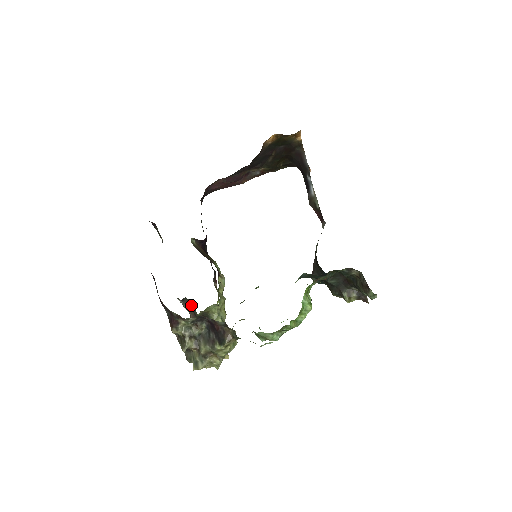
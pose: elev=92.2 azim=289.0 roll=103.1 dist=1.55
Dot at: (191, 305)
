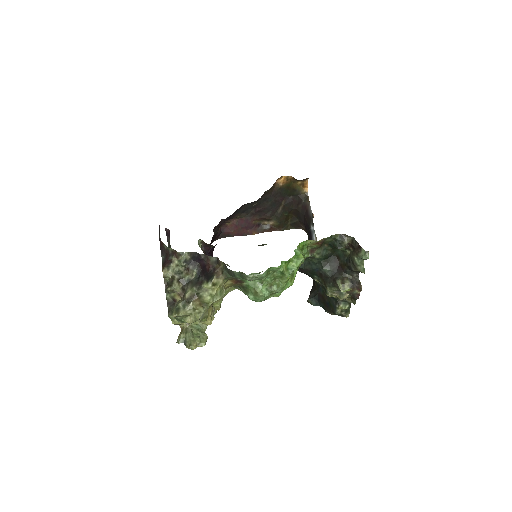
Dot at: occluded
